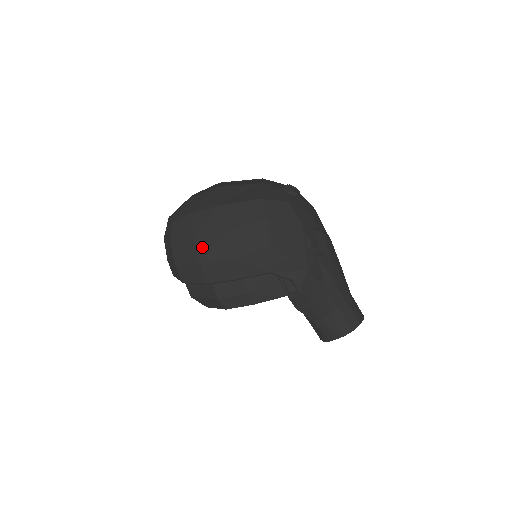
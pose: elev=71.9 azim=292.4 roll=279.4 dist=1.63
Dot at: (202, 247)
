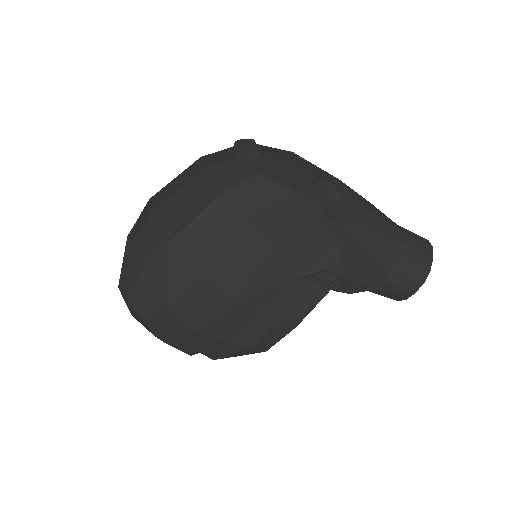
Dot at: (186, 308)
